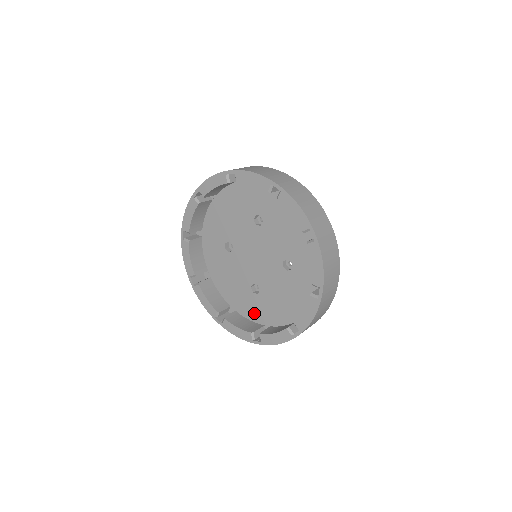
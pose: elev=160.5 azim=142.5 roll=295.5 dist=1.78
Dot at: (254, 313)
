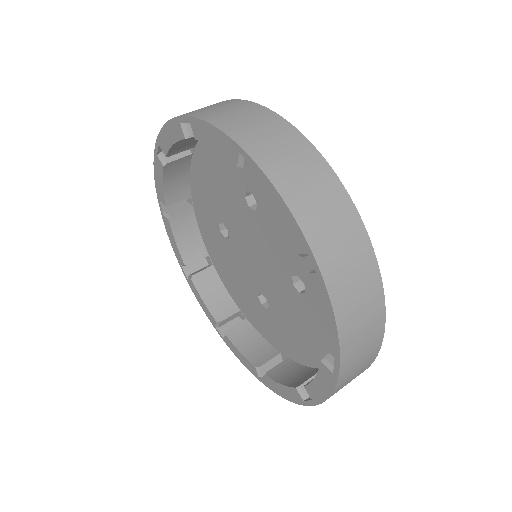
Dot at: (267, 331)
